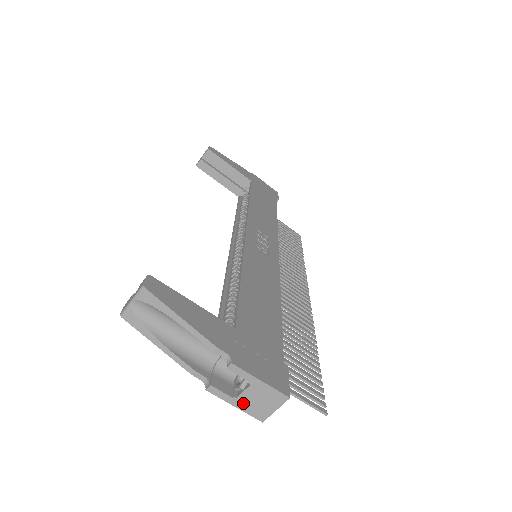
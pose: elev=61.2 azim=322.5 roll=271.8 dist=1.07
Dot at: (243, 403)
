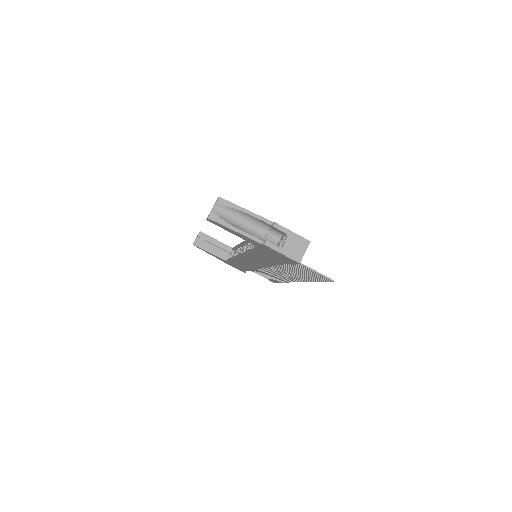
Dot at: (286, 250)
